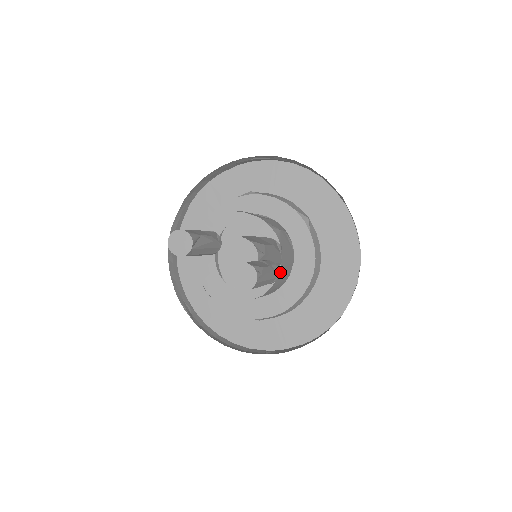
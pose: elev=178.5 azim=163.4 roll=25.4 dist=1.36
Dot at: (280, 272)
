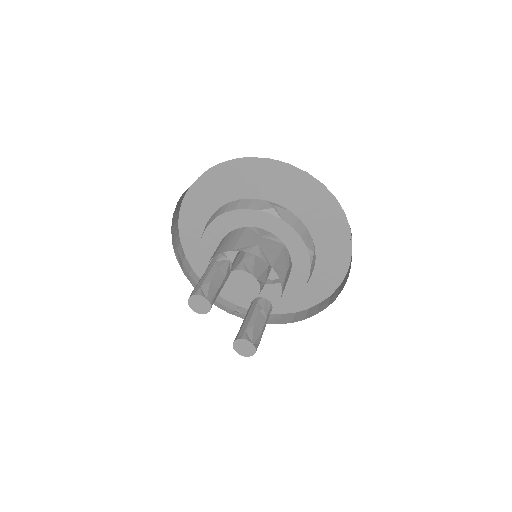
Dot at: occluded
